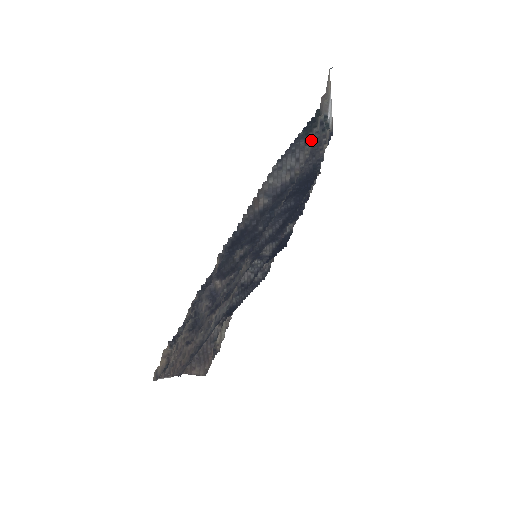
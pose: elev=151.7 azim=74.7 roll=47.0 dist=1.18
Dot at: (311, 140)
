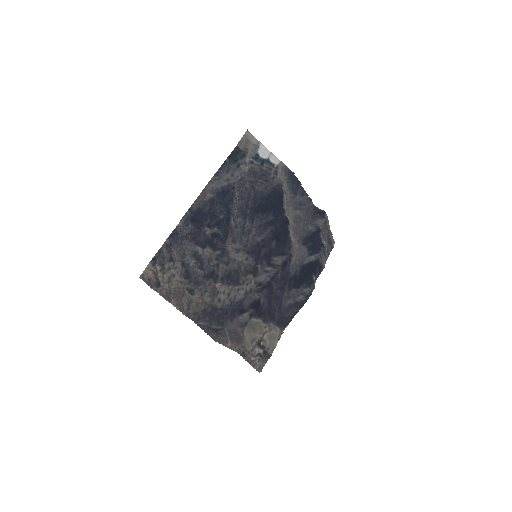
Dot at: (244, 166)
